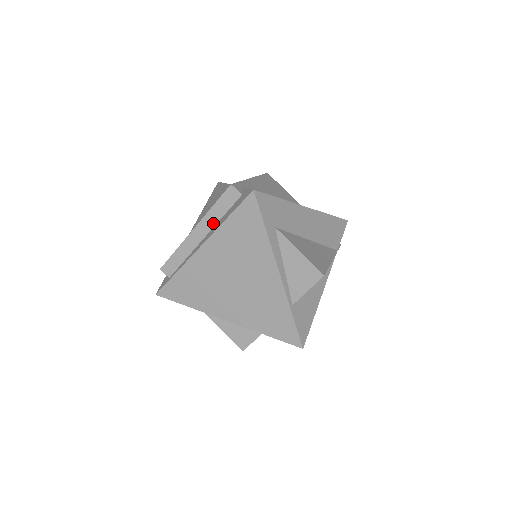
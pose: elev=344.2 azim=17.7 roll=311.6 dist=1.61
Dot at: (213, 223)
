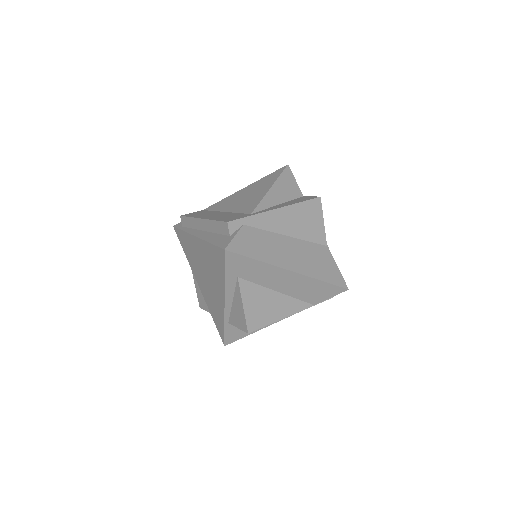
Dot at: (211, 229)
